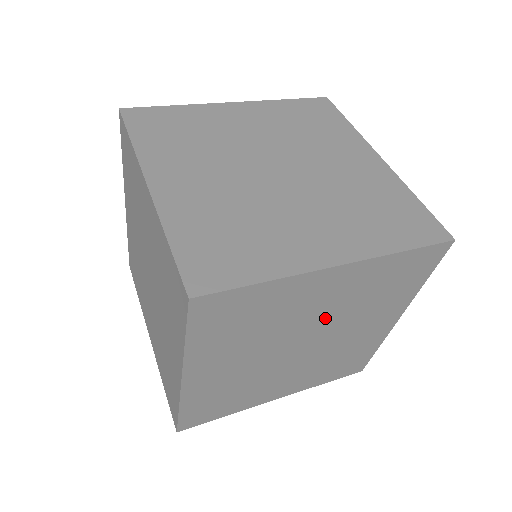
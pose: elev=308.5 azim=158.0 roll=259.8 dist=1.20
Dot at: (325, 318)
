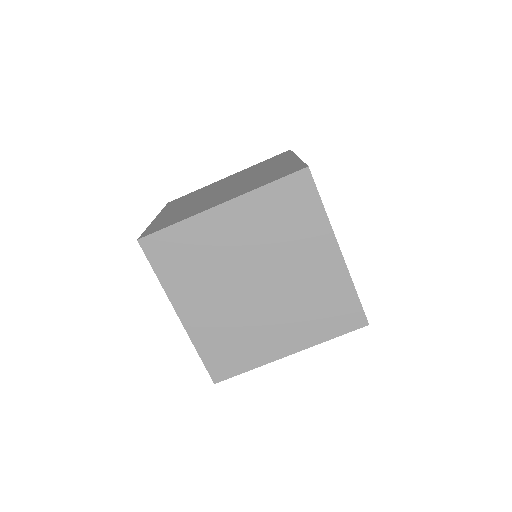
Dot at: occluded
